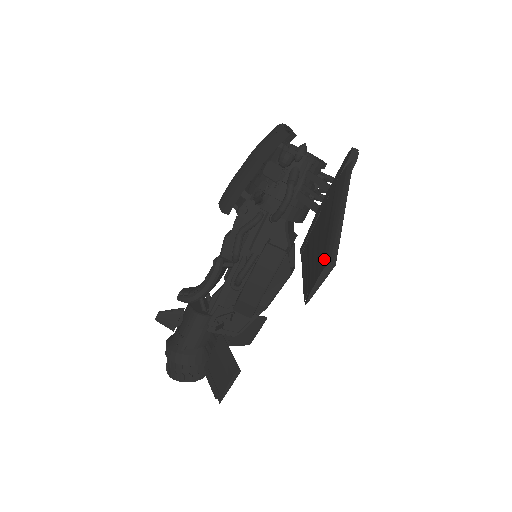
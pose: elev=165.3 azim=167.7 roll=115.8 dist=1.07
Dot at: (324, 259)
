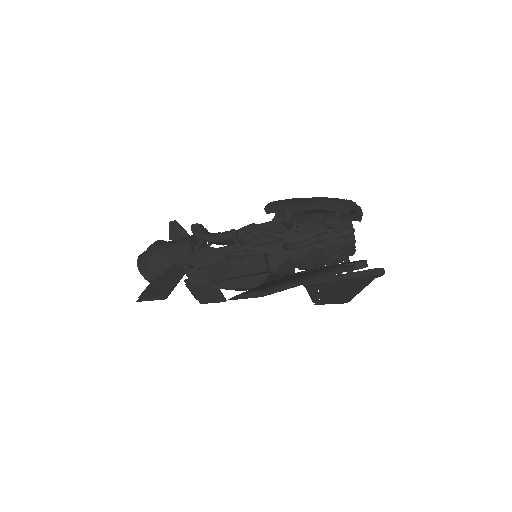
Dot at: (263, 288)
